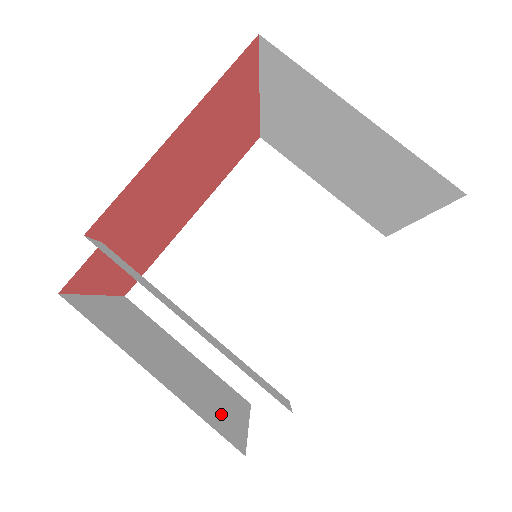
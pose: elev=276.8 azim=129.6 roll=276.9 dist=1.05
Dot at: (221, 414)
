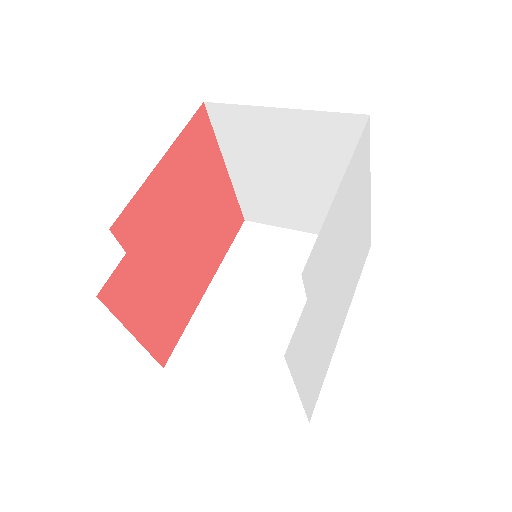
Dot at: occluded
